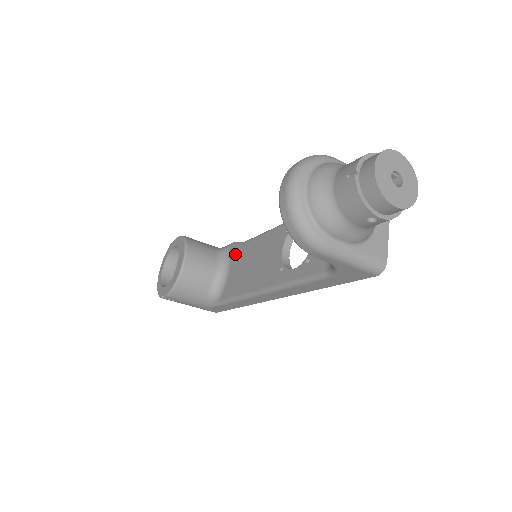
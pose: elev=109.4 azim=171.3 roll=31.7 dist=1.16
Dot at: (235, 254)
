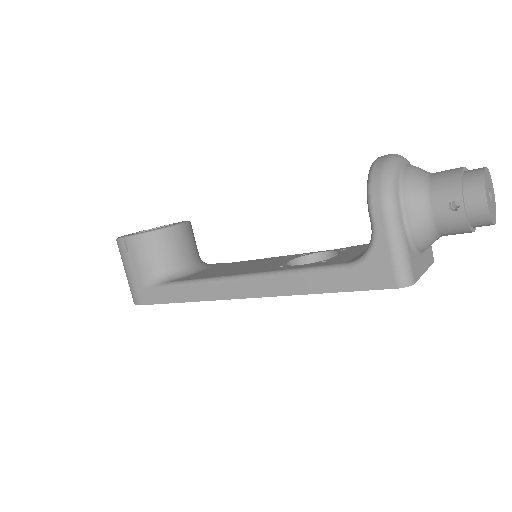
Dot at: (218, 265)
